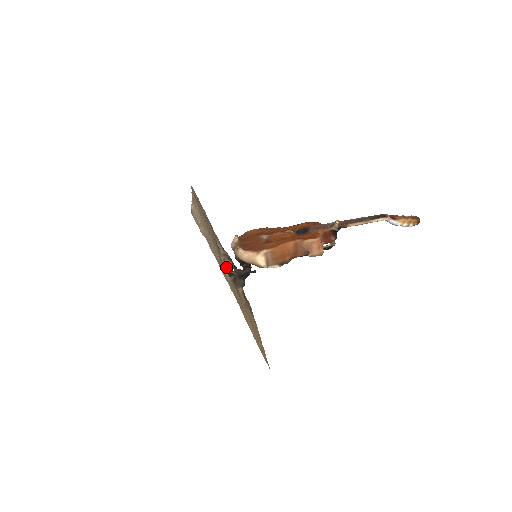
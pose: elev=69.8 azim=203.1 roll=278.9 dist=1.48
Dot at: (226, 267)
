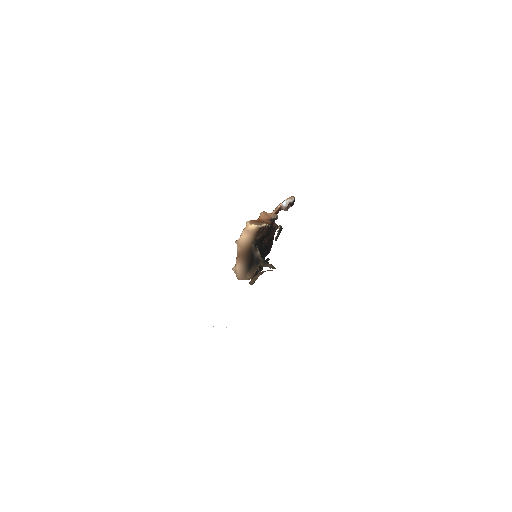
Dot at: occluded
